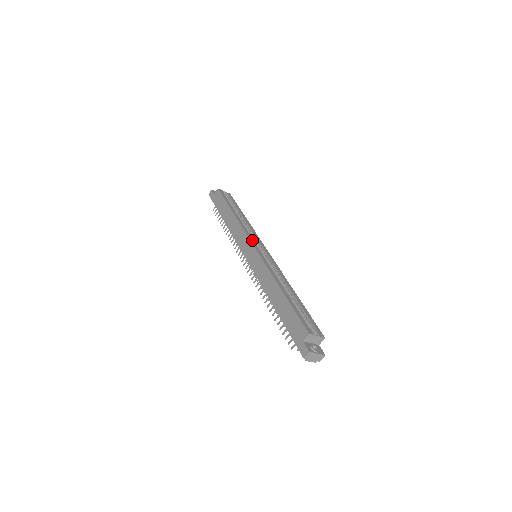
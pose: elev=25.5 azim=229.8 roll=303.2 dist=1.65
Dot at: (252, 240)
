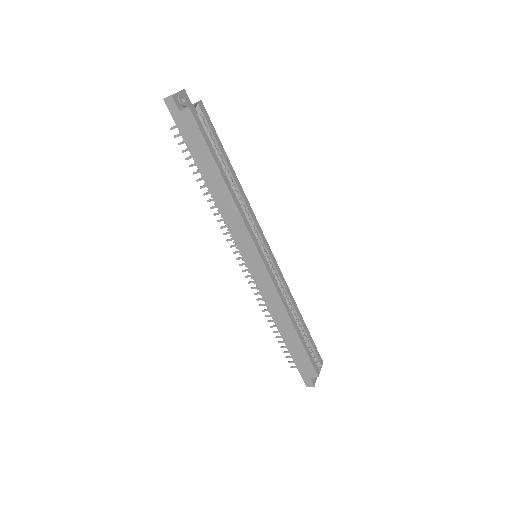
Dot at: (257, 245)
